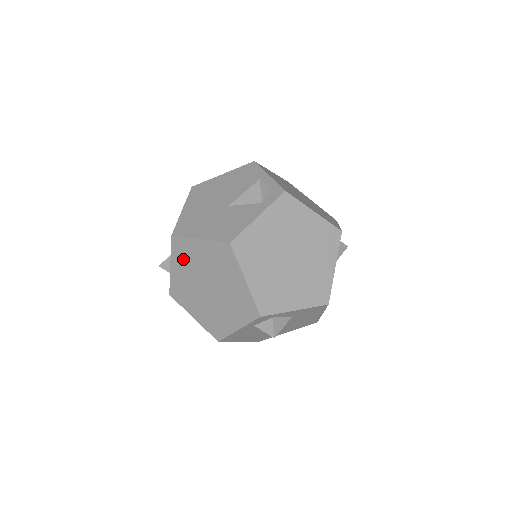
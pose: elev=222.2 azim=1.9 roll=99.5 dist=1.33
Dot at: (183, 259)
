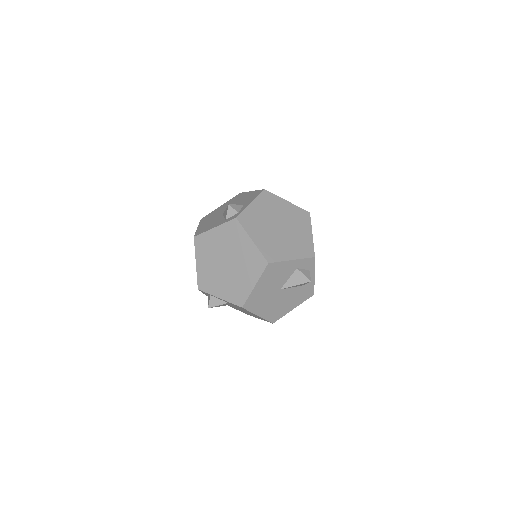
Dot at: occluded
